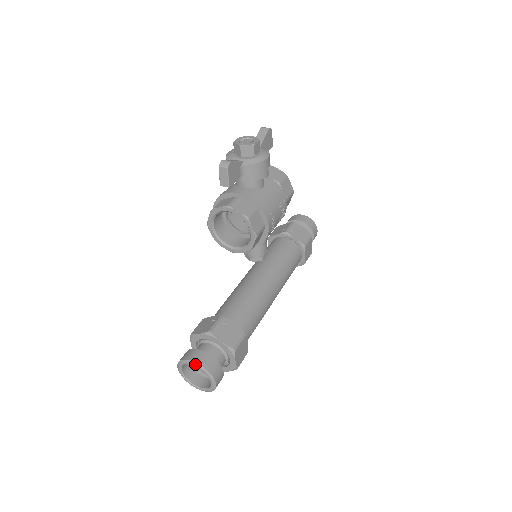
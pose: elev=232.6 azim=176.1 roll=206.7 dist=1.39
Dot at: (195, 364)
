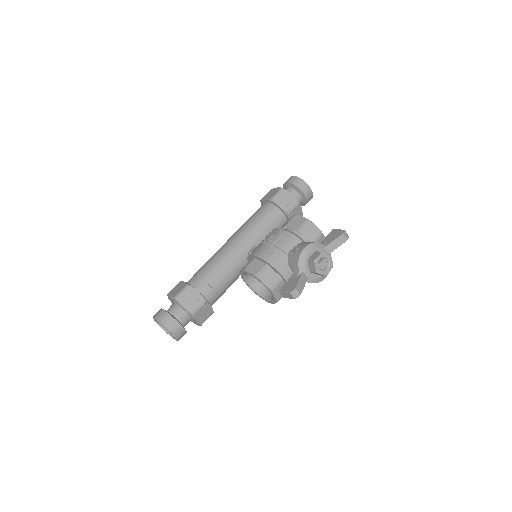
Dot at: (172, 335)
